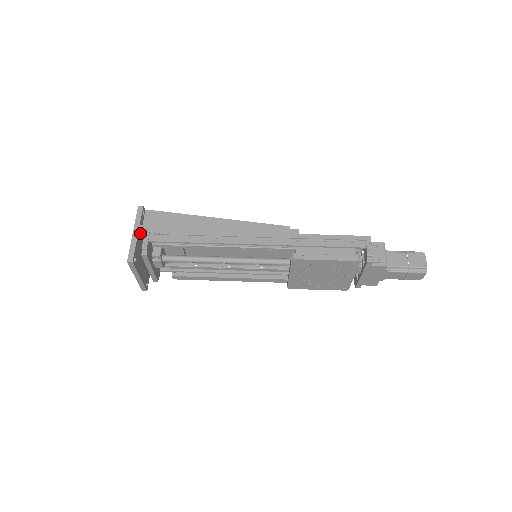
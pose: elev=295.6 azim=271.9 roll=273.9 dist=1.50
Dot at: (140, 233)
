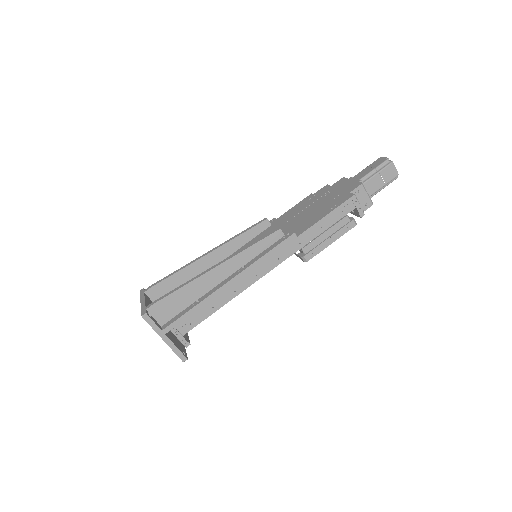
Dot at: occluded
